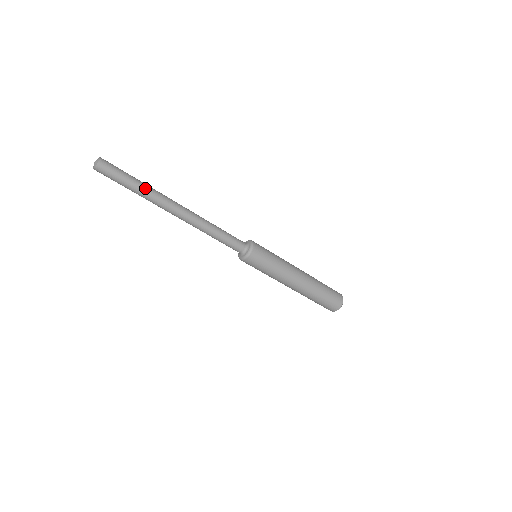
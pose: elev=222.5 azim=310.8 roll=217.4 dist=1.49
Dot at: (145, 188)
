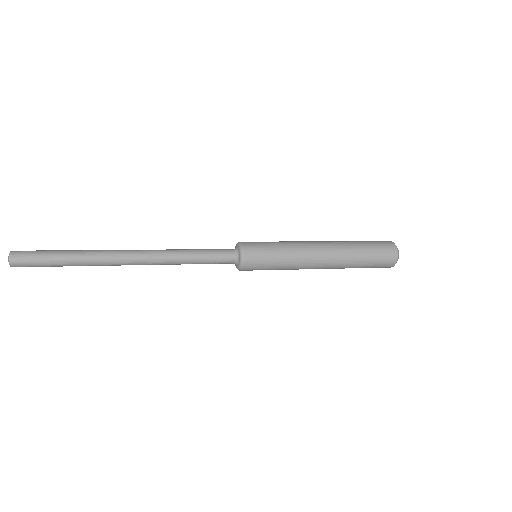
Dot at: (78, 259)
